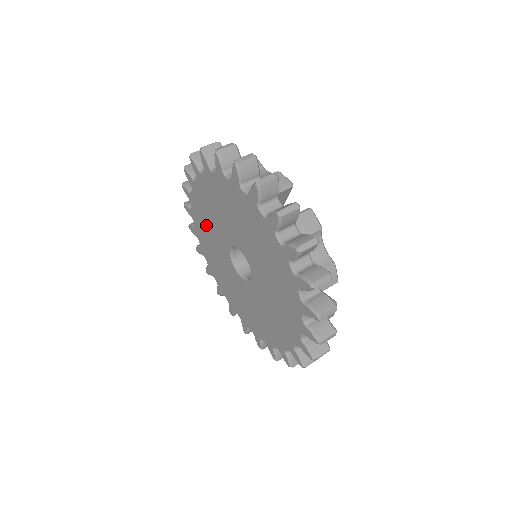
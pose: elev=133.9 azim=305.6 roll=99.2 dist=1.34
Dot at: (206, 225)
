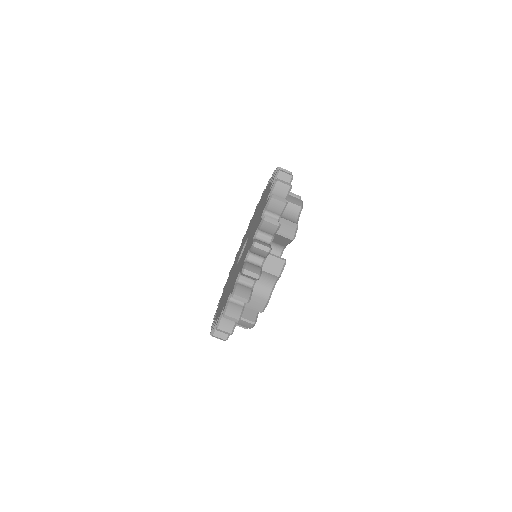
Dot at: (256, 212)
